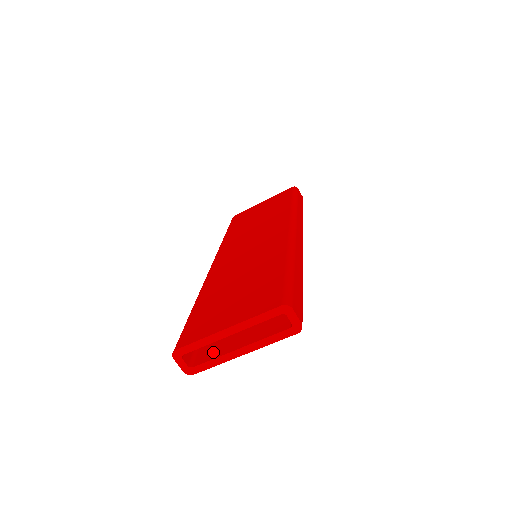
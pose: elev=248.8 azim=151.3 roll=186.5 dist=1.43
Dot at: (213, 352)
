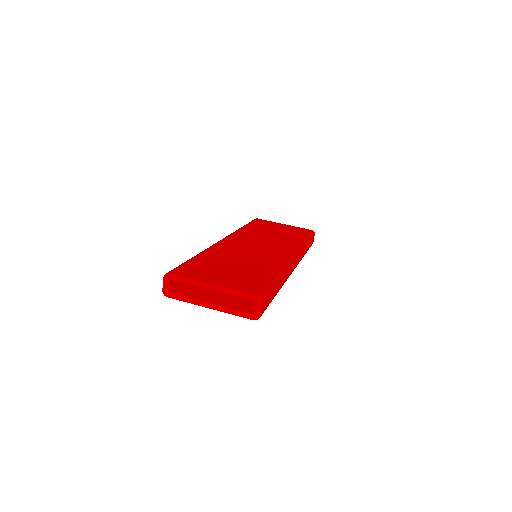
Dot at: (190, 293)
